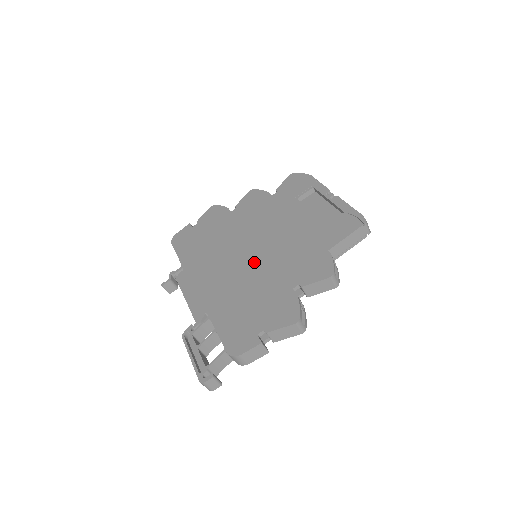
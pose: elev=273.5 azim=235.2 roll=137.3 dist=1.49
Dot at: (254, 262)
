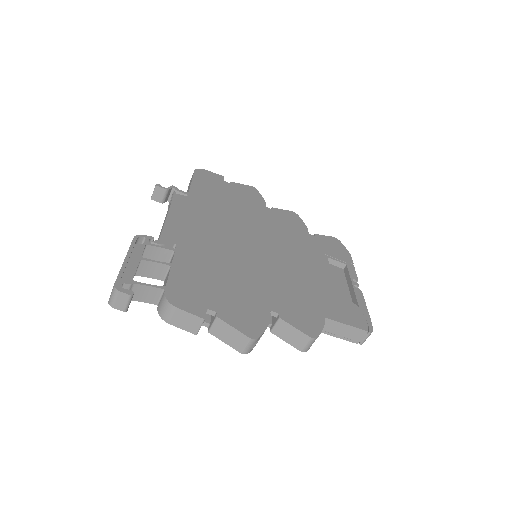
Dot at: (254, 257)
